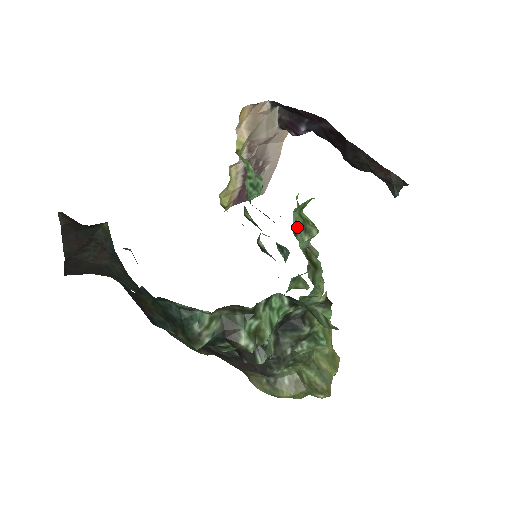
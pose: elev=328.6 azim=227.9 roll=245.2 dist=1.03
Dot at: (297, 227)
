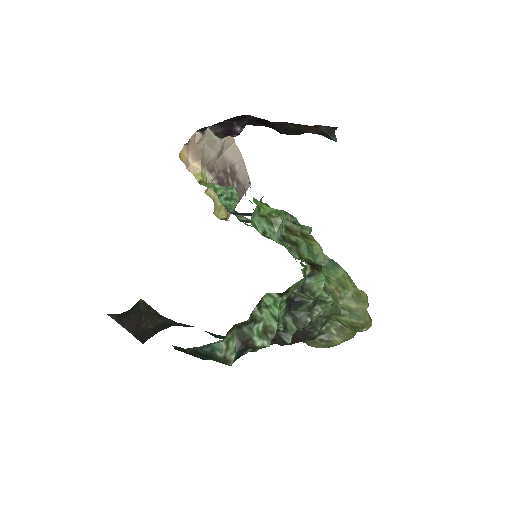
Dot at: (263, 227)
